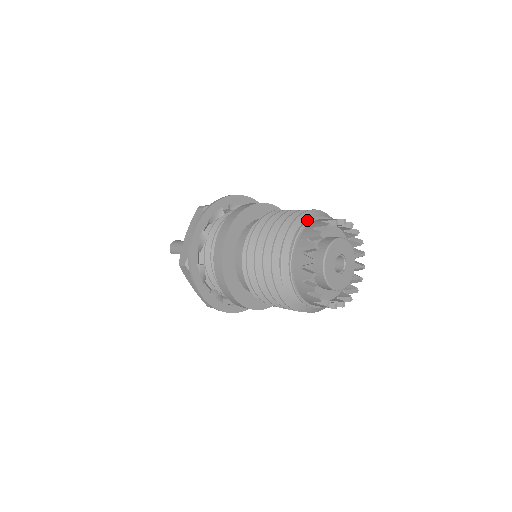
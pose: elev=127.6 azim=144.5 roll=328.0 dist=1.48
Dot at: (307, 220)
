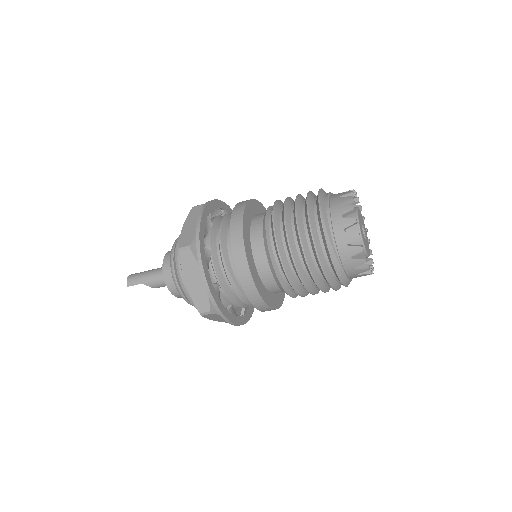
Dot at: (330, 192)
